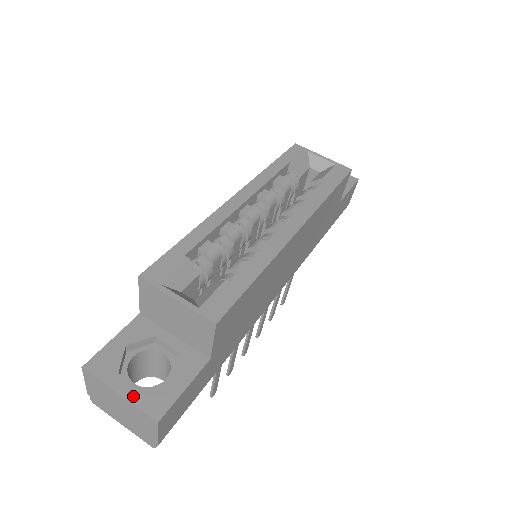
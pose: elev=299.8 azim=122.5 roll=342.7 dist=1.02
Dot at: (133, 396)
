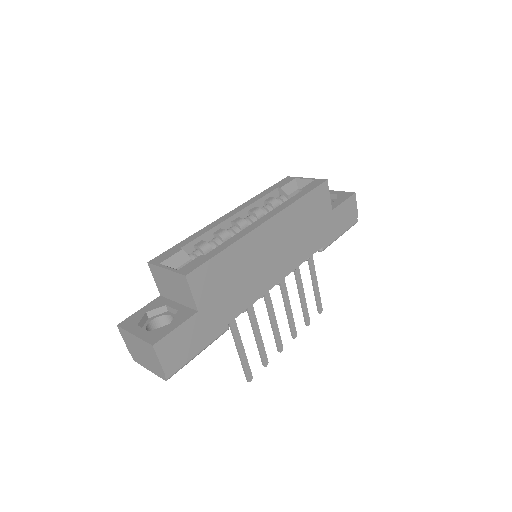
Dot at: (142, 335)
